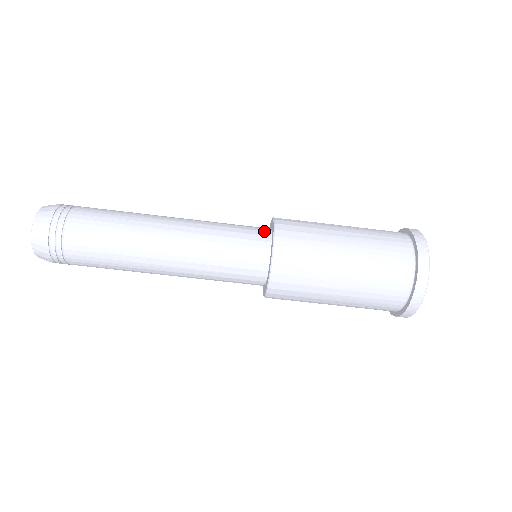
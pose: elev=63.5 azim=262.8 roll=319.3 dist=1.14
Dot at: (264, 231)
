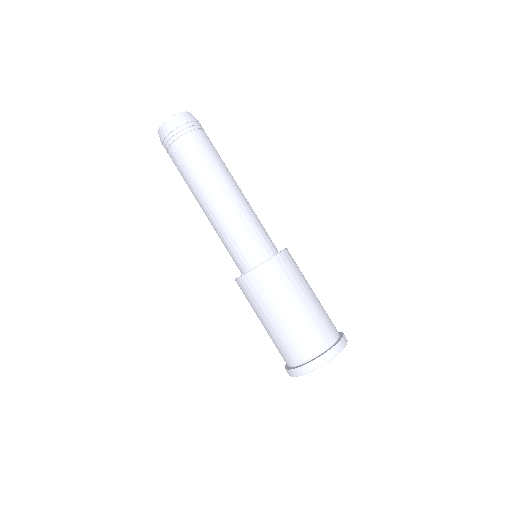
Dot at: (271, 250)
